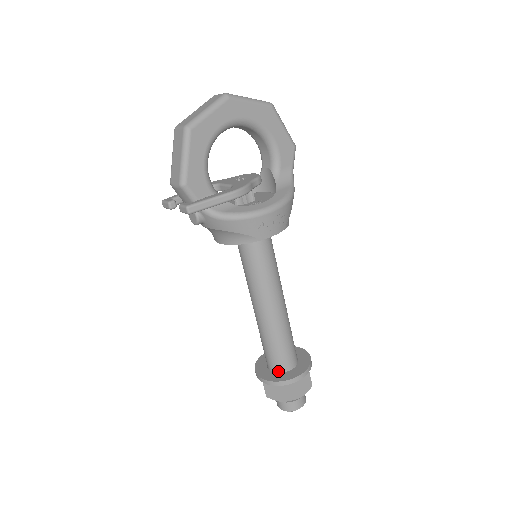
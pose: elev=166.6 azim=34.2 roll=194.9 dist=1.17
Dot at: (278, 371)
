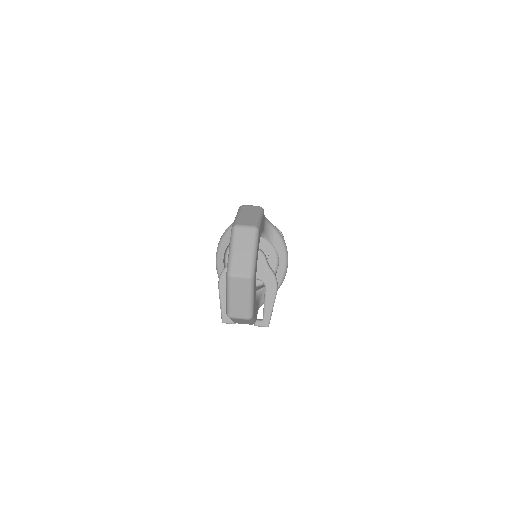
Dot at: occluded
